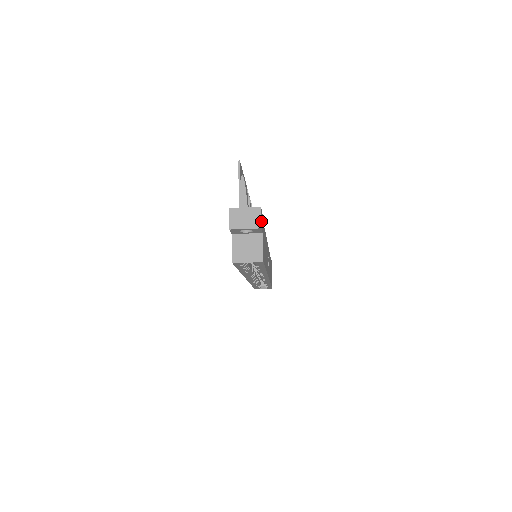
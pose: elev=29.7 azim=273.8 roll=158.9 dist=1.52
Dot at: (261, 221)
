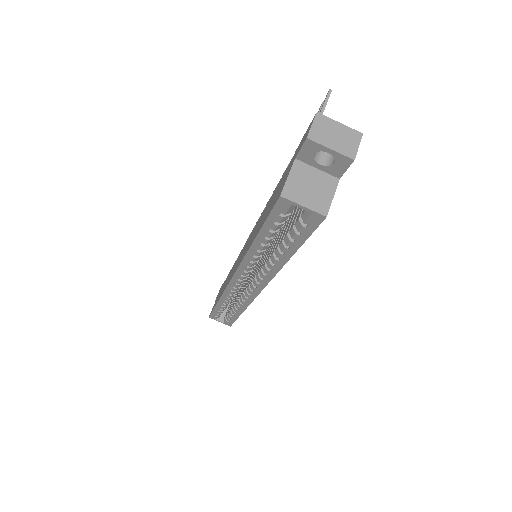
Dot at: (356, 151)
